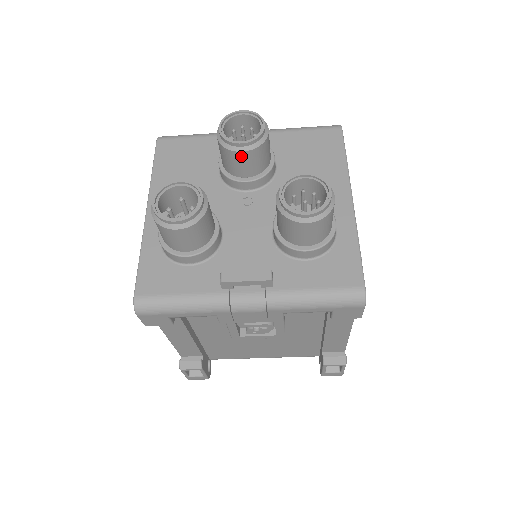
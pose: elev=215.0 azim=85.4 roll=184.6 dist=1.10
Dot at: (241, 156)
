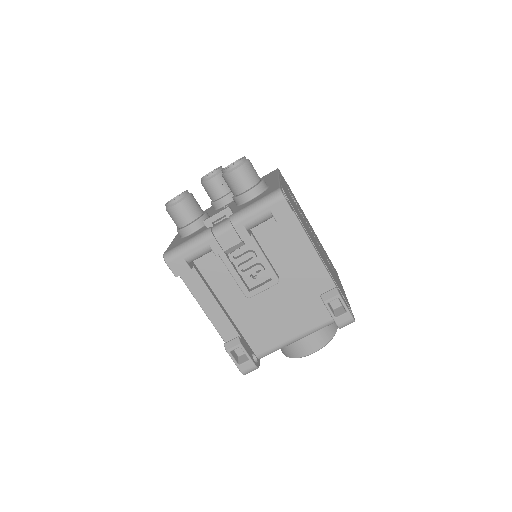
Dot at: (212, 182)
